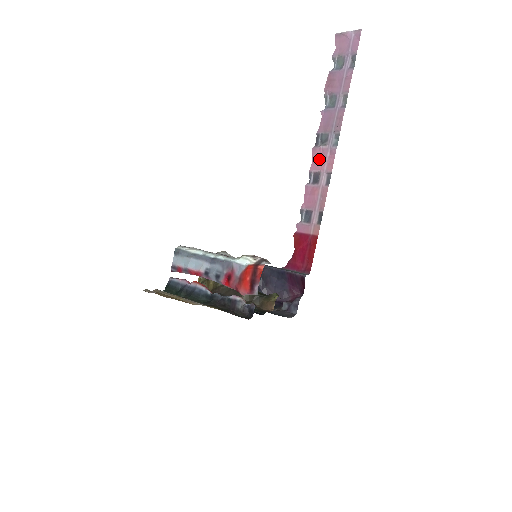
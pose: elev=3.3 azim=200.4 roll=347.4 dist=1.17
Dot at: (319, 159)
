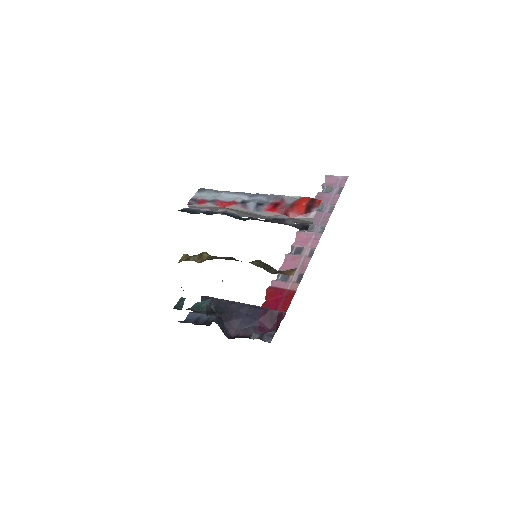
Dot at: (303, 239)
